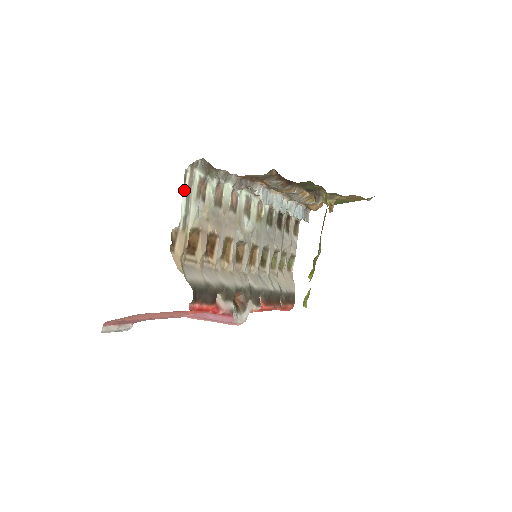
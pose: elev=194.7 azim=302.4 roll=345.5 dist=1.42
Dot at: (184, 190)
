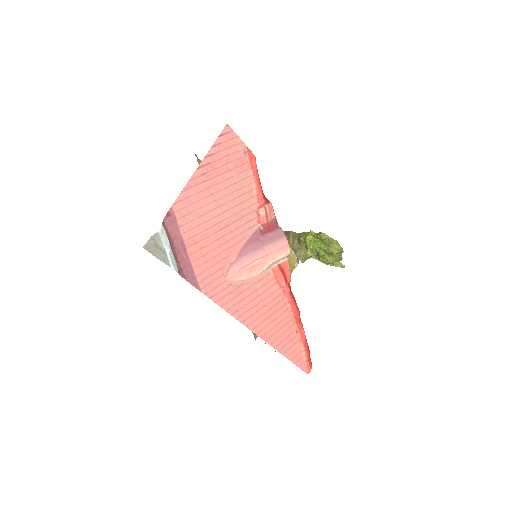
Dot at: occluded
